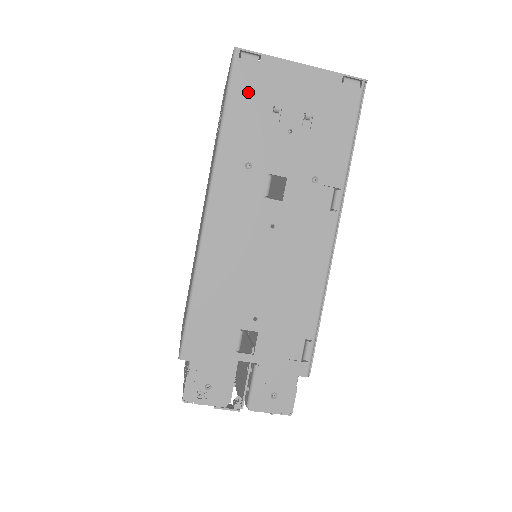
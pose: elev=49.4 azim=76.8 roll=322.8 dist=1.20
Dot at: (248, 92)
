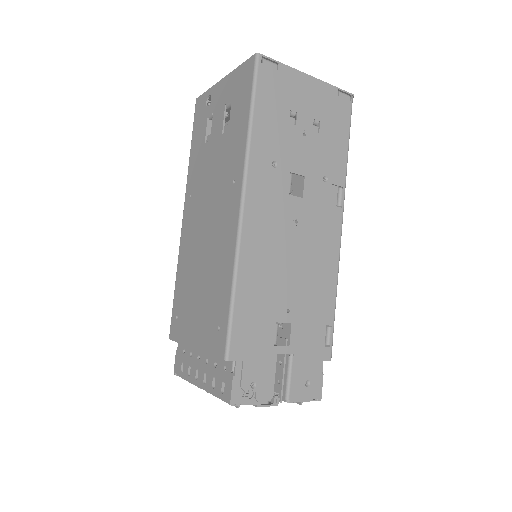
Dot at: (270, 95)
